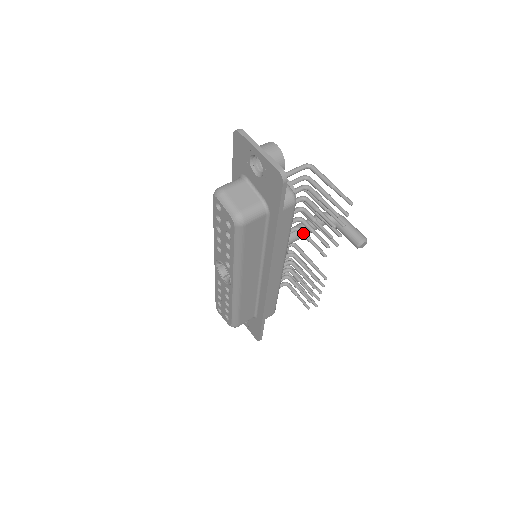
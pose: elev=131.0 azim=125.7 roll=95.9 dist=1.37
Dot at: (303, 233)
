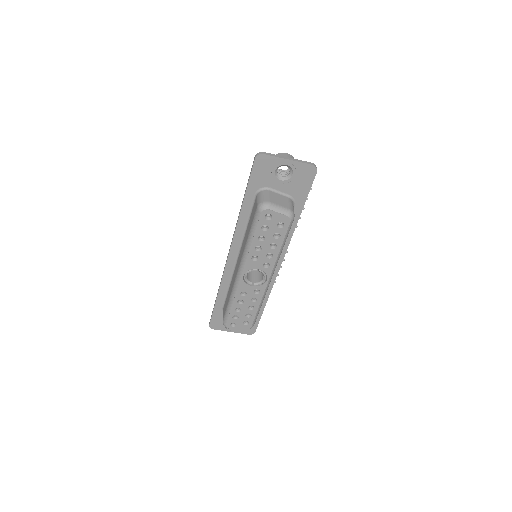
Dot at: occluded
